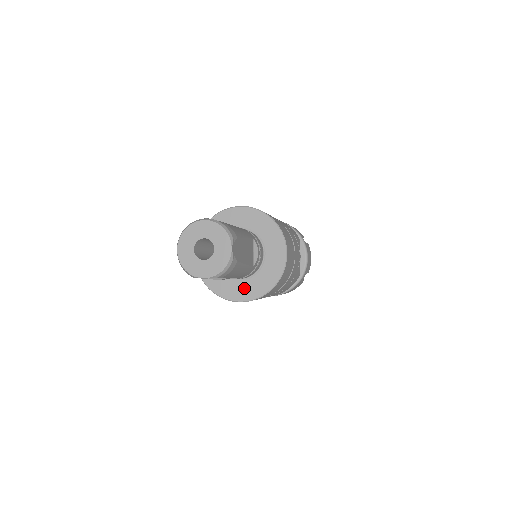
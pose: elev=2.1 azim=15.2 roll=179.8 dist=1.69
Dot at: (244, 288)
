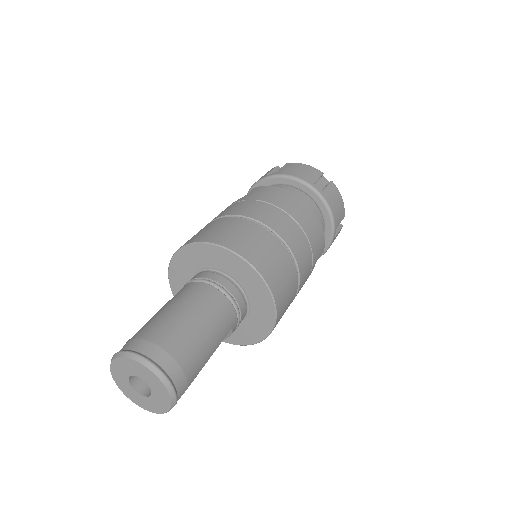
Dot at: occluded
